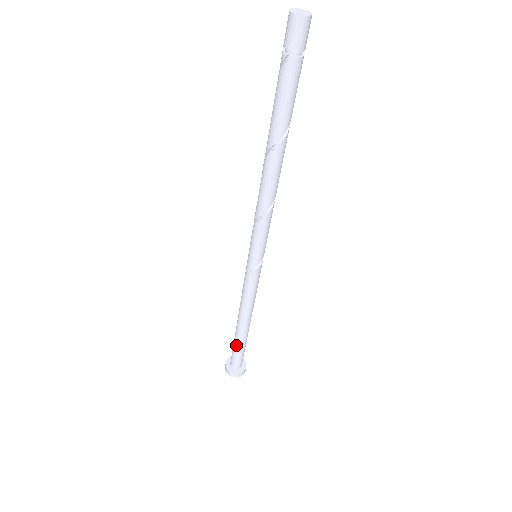
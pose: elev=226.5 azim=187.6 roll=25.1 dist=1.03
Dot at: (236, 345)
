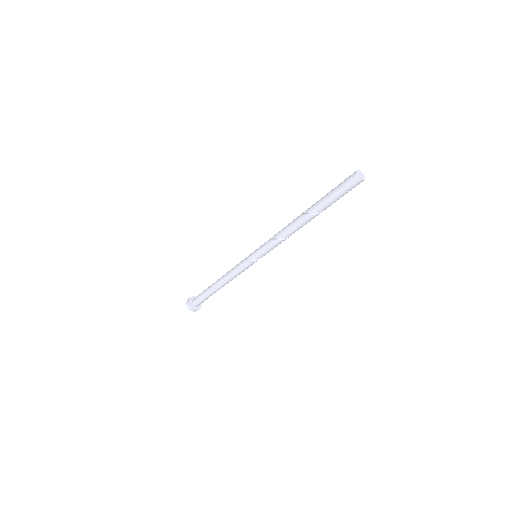
Dot at: (205, 291)
